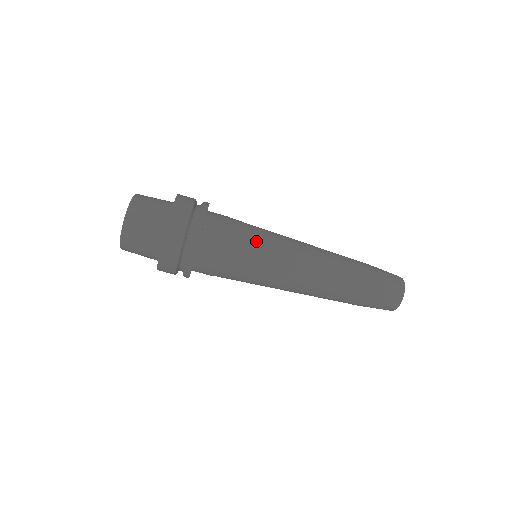
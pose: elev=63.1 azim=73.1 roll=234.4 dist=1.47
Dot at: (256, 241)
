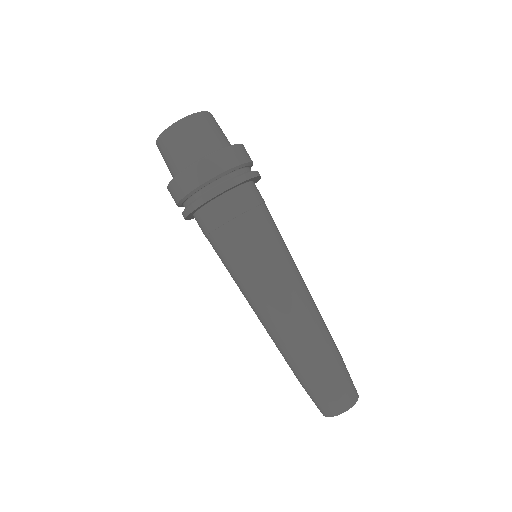
Dot at: (279, 234)
